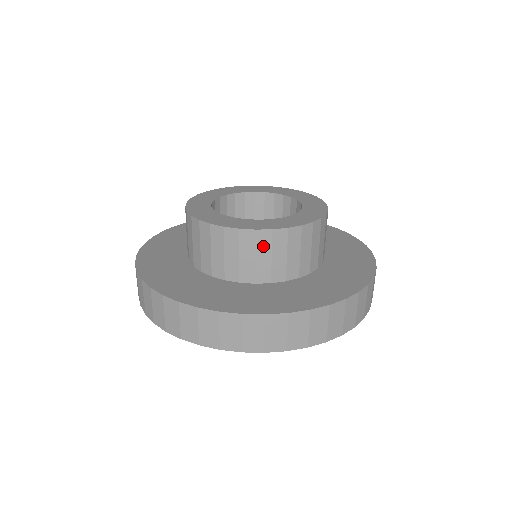
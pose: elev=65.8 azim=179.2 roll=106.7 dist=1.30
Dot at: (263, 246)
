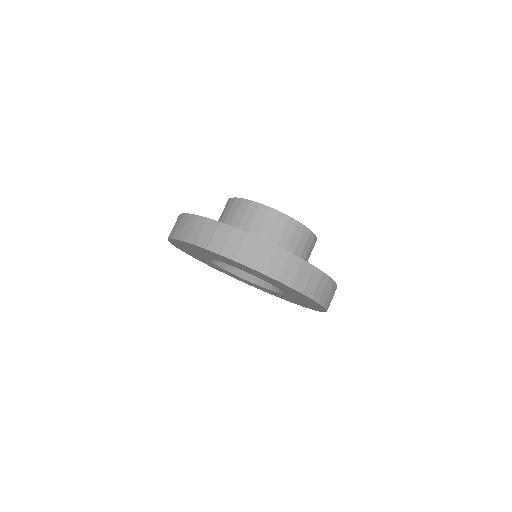
Dot at: (250, 212)
